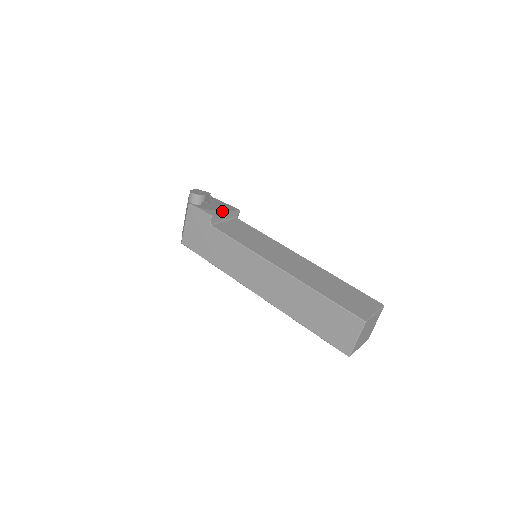
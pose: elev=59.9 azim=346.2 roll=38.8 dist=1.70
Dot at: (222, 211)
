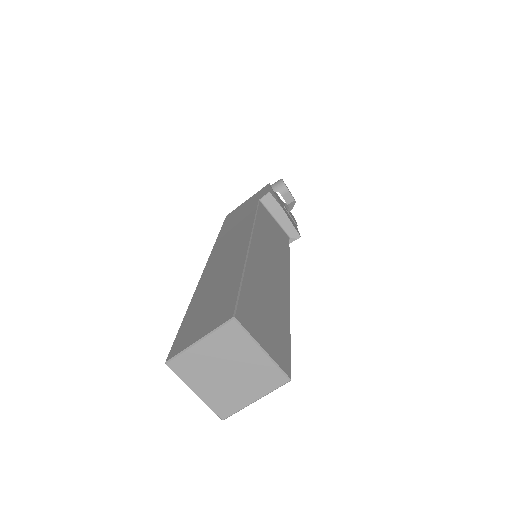
Dot at: occluded
